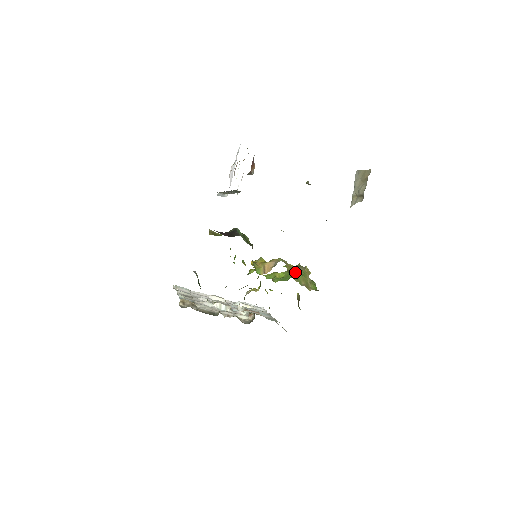
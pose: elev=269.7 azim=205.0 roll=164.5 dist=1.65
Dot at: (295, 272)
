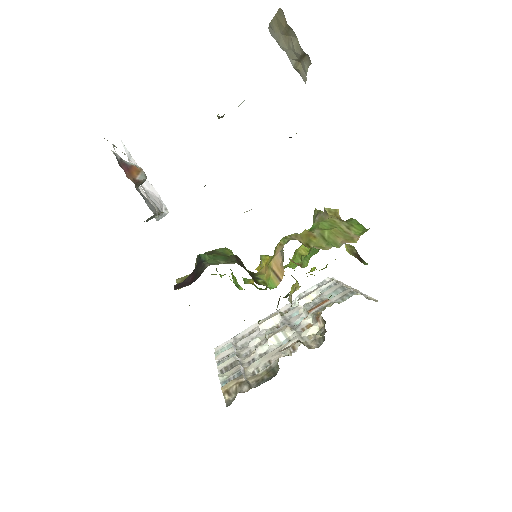
Dot at: (317, 236)
